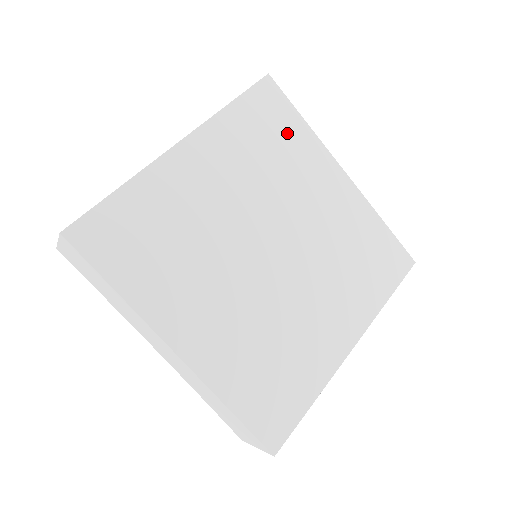
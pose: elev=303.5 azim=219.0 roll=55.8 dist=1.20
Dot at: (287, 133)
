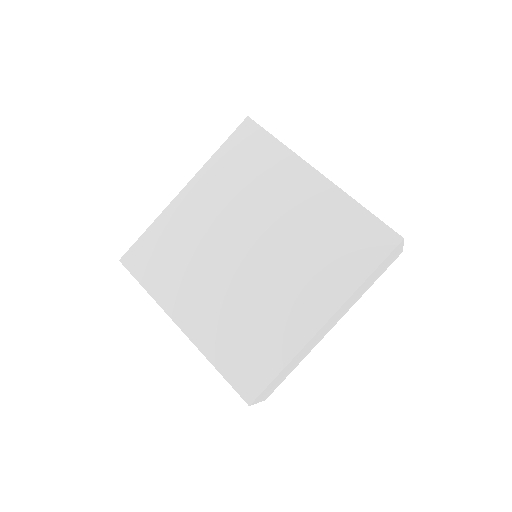
Dot at: (263, 156)
